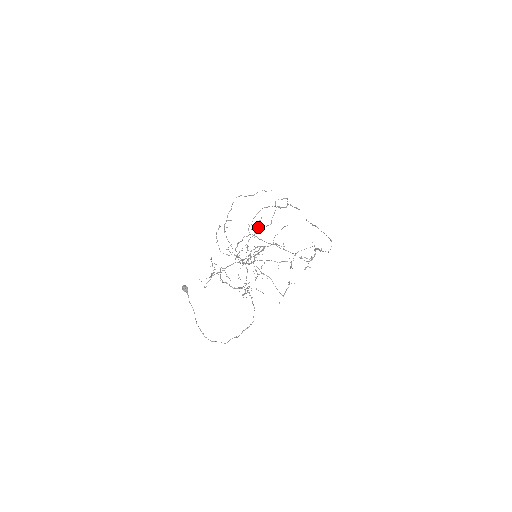
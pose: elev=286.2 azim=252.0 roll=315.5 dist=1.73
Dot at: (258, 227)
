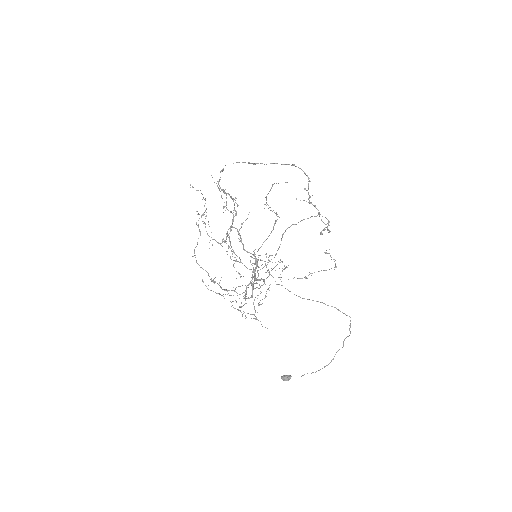
Dot at: occluded
